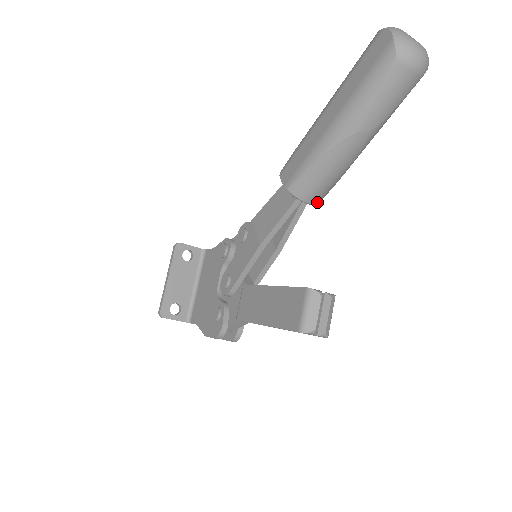
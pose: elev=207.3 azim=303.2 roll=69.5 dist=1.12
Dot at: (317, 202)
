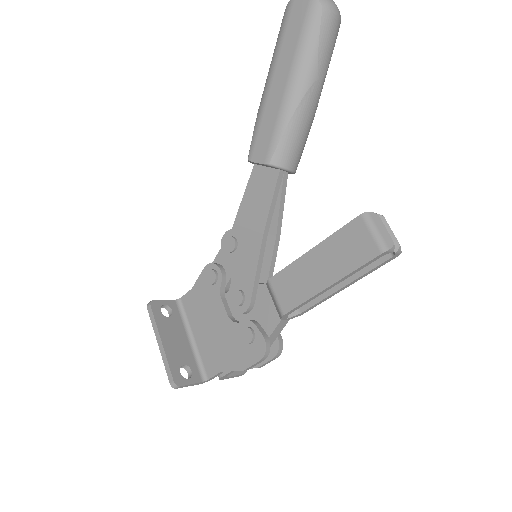
Dot at: (296, 169)
